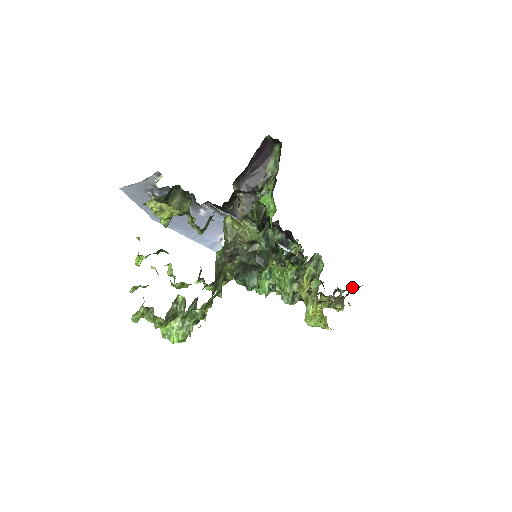
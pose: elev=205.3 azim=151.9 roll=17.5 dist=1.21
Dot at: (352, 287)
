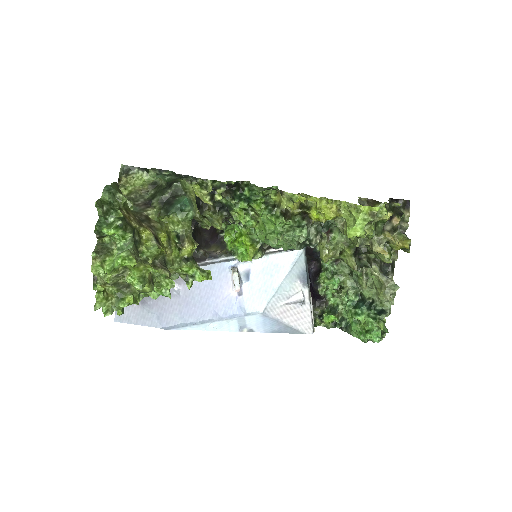
Dot at: (398, 208)
